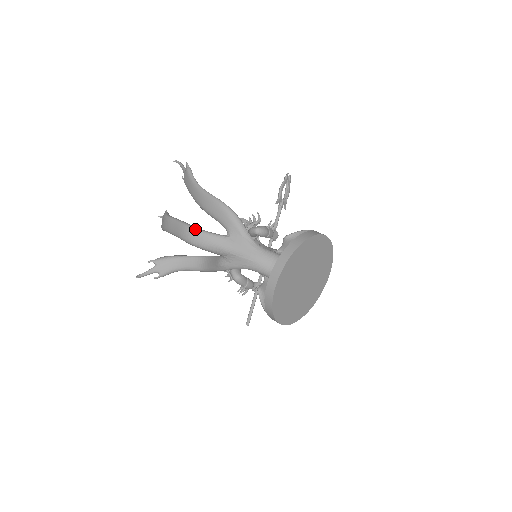
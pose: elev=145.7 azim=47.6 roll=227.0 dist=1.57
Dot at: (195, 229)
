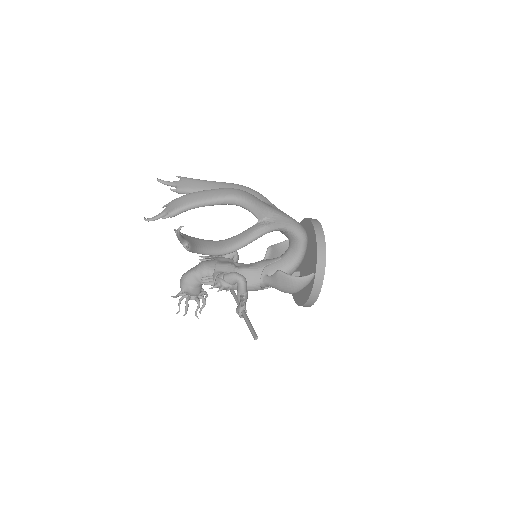
Dot at: occluded
